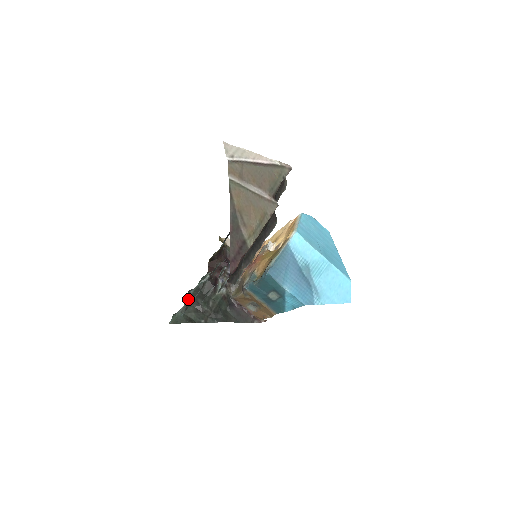
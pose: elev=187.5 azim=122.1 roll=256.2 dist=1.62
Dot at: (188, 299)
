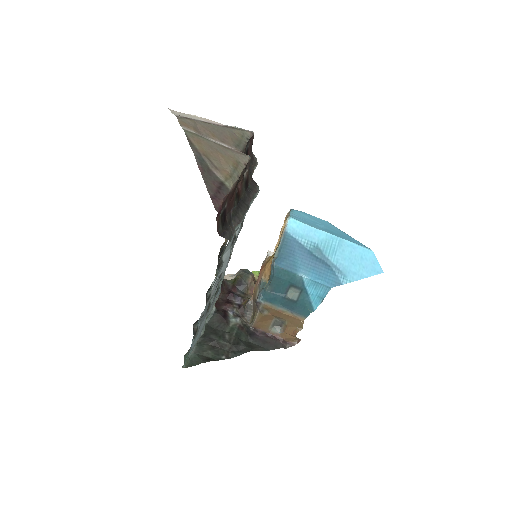
Dot at: occluded
